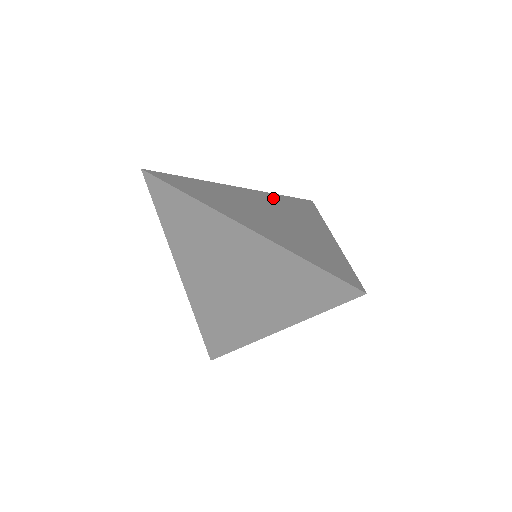
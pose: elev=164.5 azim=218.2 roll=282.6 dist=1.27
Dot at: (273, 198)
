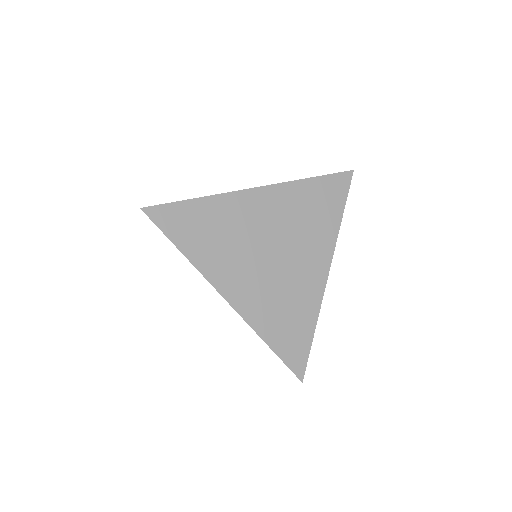
Dot at: (293, 197)
